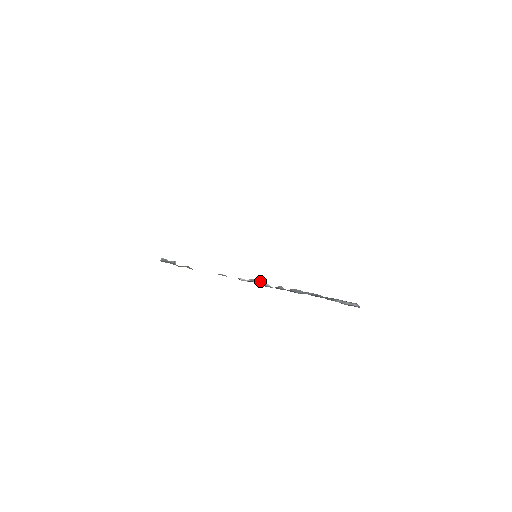
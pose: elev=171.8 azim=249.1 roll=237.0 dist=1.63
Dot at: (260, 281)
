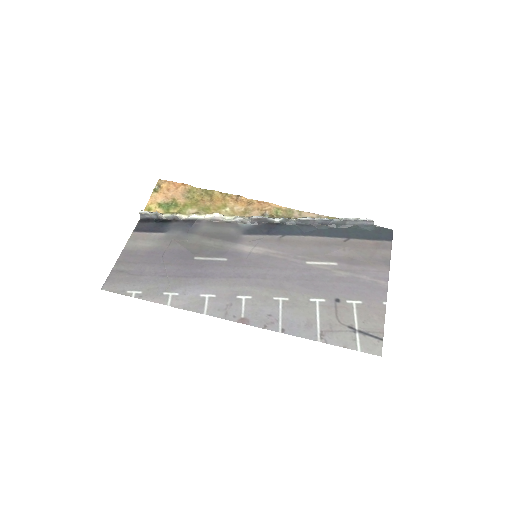
Dot at: (261, 219)
